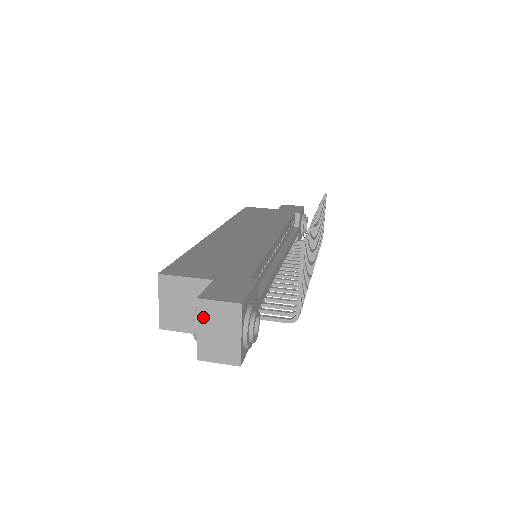
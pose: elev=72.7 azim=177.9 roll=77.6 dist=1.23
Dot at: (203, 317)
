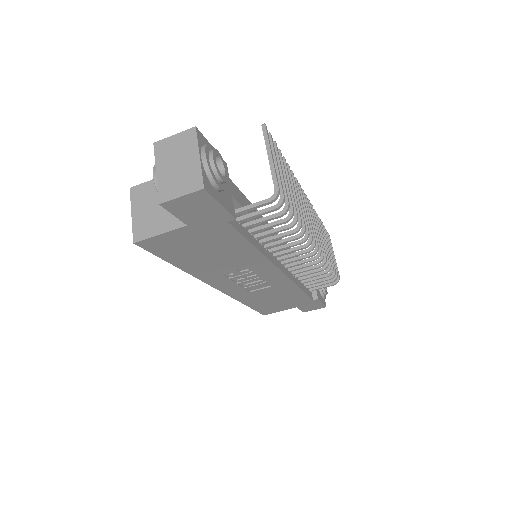
Dot at: (161, 157)
